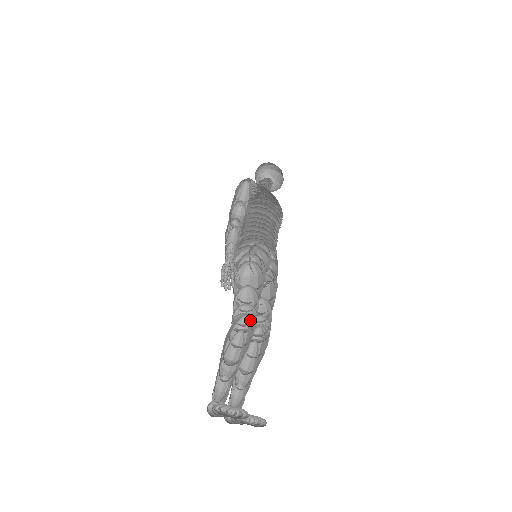
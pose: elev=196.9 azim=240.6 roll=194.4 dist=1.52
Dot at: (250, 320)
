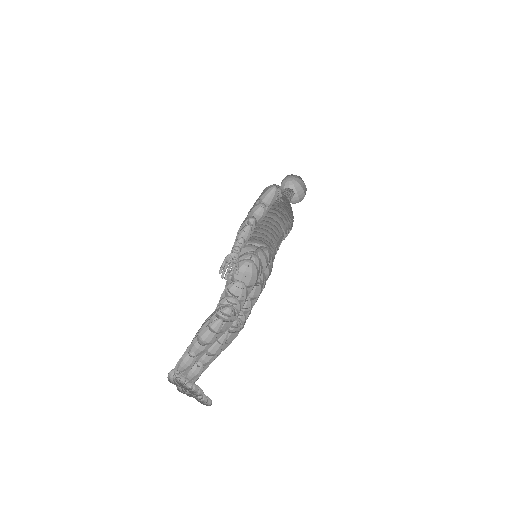
Dot at: (232, 312)
